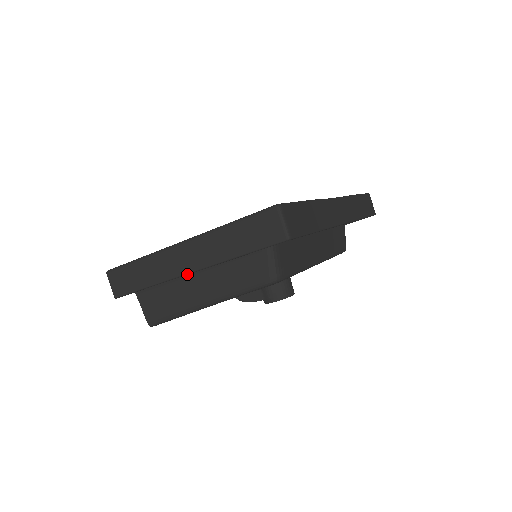
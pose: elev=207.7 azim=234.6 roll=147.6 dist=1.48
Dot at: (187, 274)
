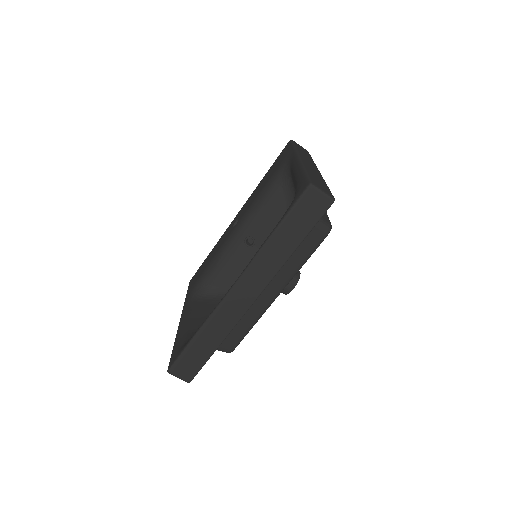
Dot at: occluded
